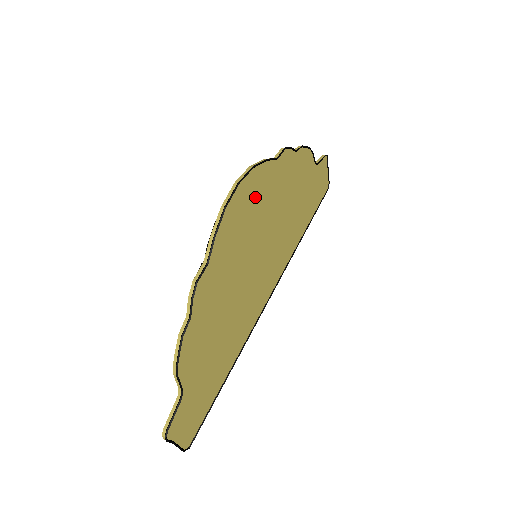
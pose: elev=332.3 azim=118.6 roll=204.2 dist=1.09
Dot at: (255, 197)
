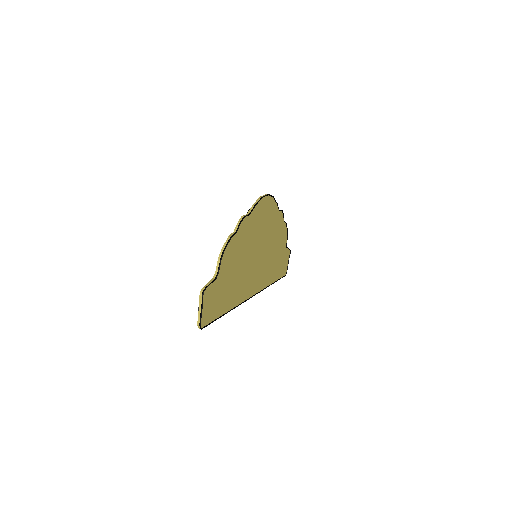
Dot at: (269, 215)
